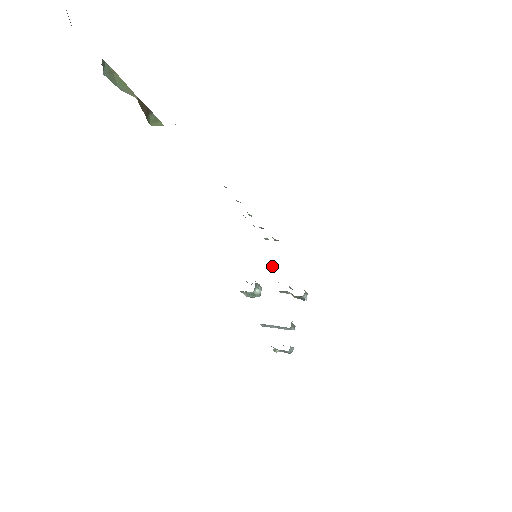
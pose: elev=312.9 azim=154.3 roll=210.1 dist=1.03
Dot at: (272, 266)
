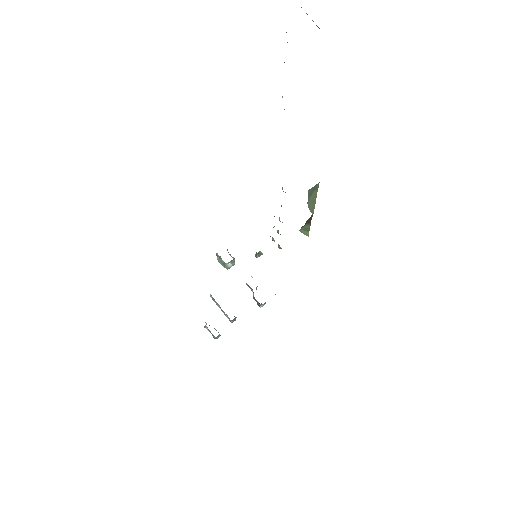
Dot at: (257, 255)
